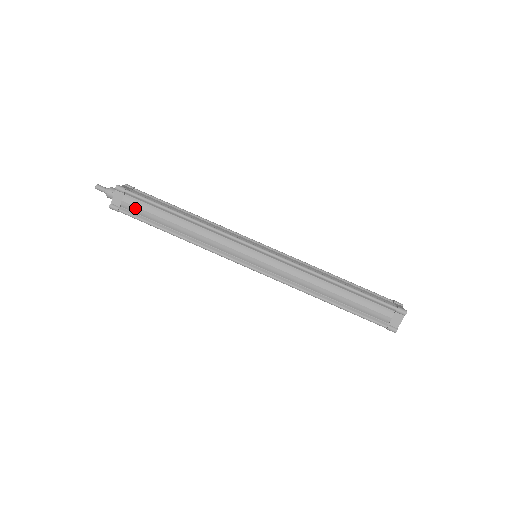
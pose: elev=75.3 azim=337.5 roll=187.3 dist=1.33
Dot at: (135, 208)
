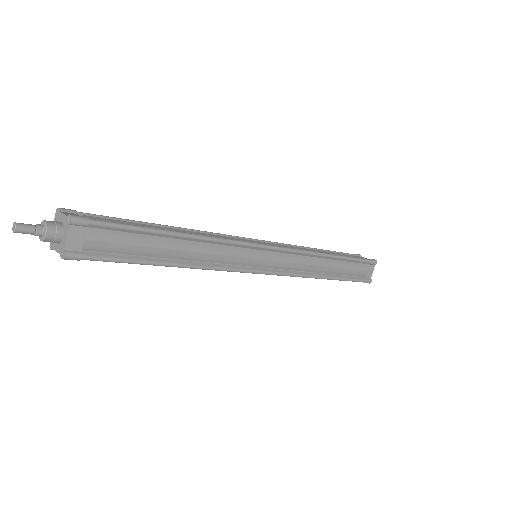
Dot at: (109, 245)
